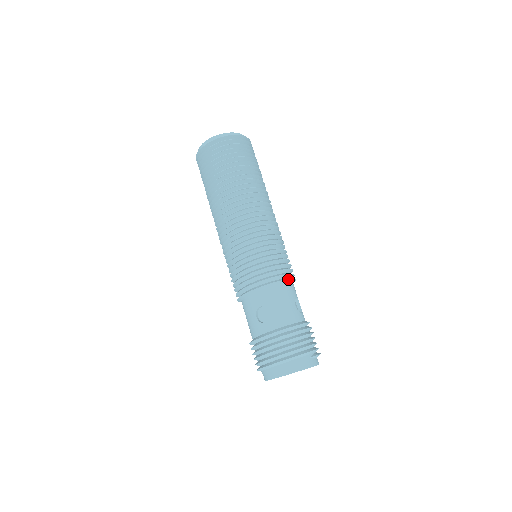
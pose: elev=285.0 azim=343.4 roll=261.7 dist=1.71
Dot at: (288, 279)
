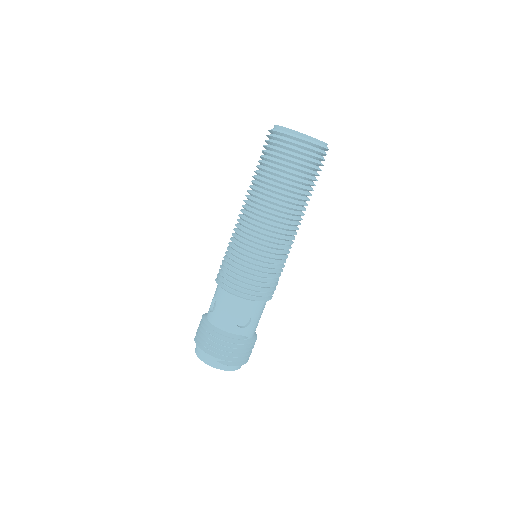
Dot at: (243, 297)
